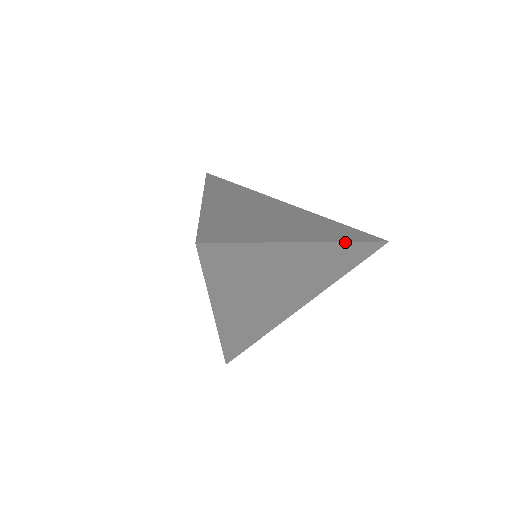
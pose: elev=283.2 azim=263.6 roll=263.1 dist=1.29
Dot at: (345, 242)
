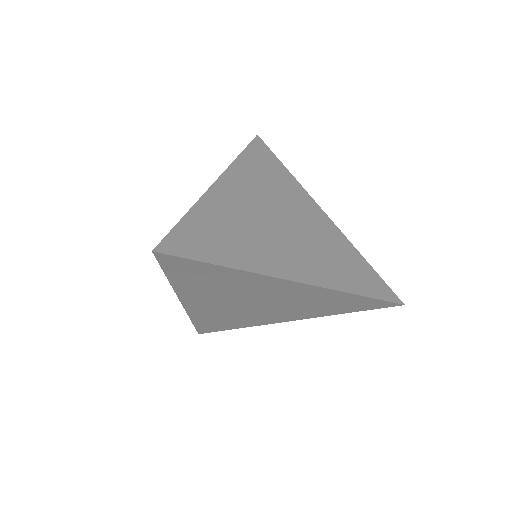
Dot at: (345, 292)
